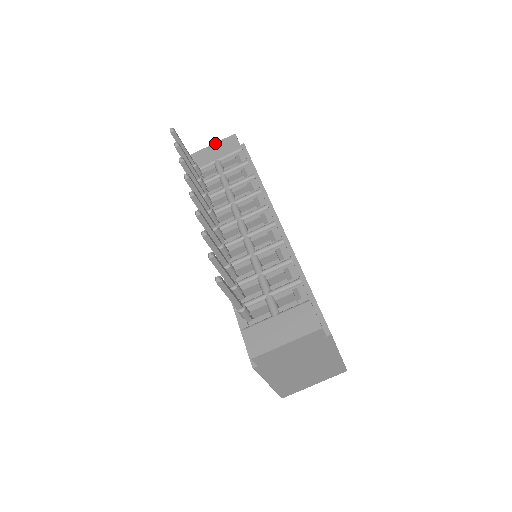
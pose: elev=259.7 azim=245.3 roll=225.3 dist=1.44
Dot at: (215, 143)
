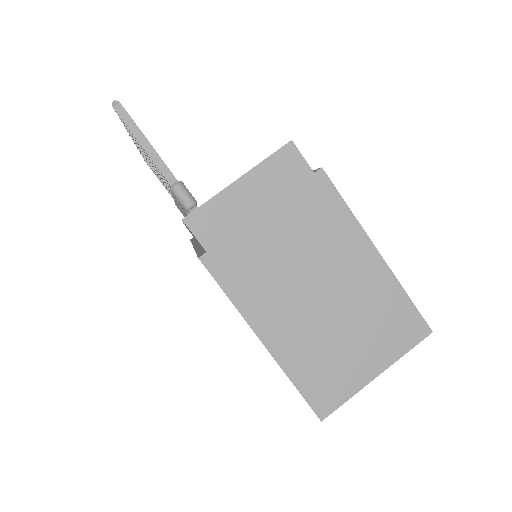
Dot at: occluded
